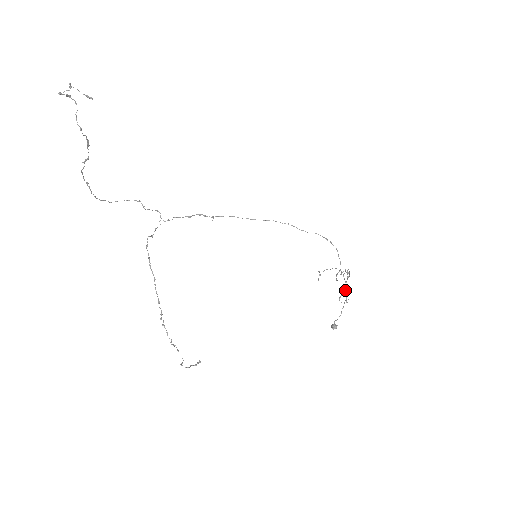
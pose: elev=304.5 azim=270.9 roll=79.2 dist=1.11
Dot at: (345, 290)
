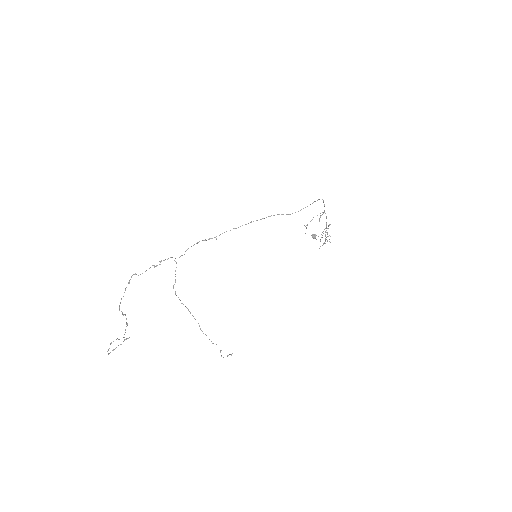
Dot at: (326, 225)
